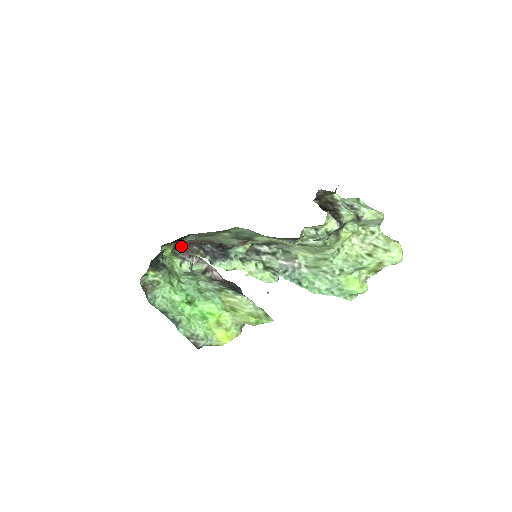
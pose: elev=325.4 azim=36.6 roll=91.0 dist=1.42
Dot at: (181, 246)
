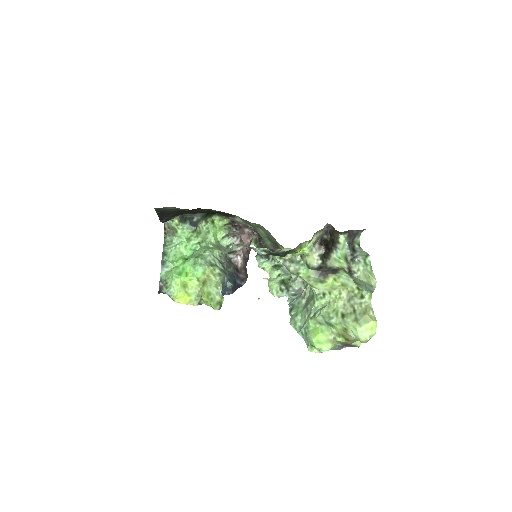
Dot at: (244, 229)
